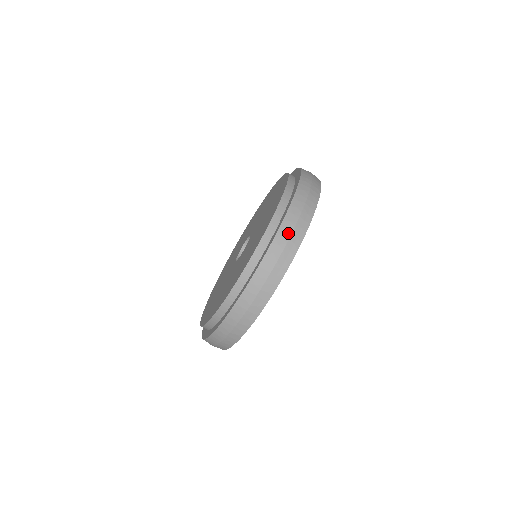
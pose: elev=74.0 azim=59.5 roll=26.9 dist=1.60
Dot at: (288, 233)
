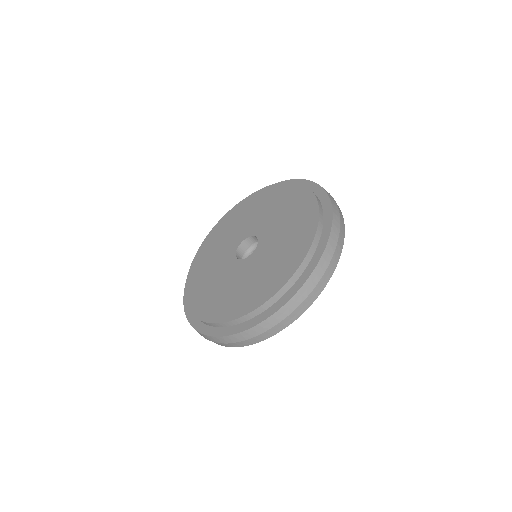
Dot at: (307, 293)
